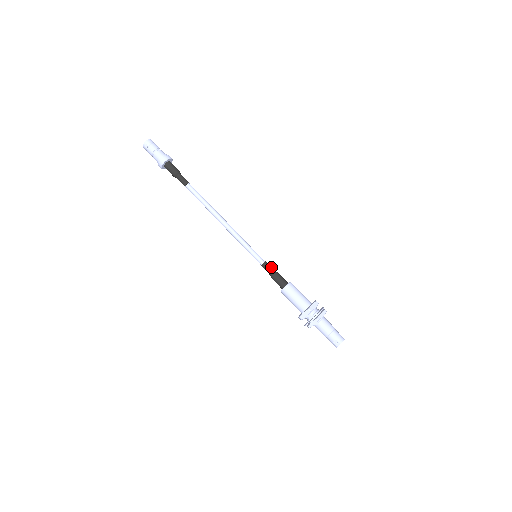
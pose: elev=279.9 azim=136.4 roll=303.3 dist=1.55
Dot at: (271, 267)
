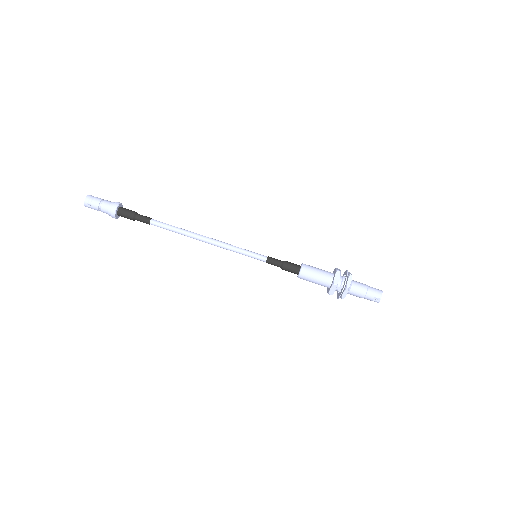
Dot at: (276, 259)
